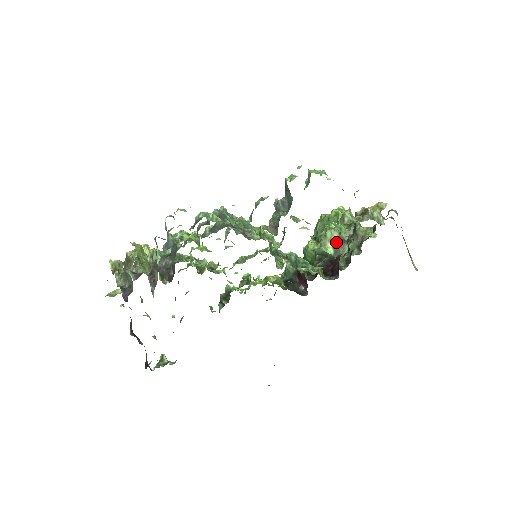
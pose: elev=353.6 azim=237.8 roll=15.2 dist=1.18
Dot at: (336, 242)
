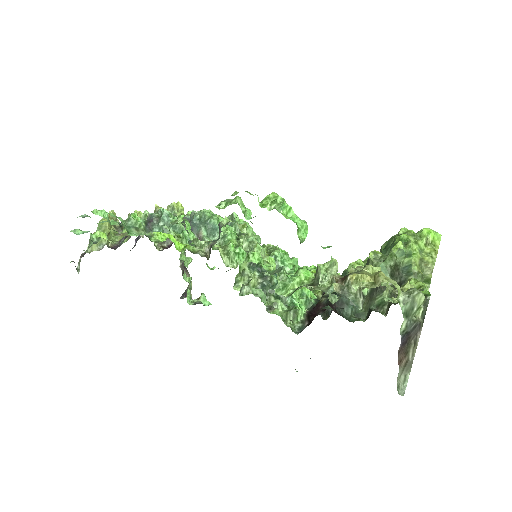
Dot at: occluded
